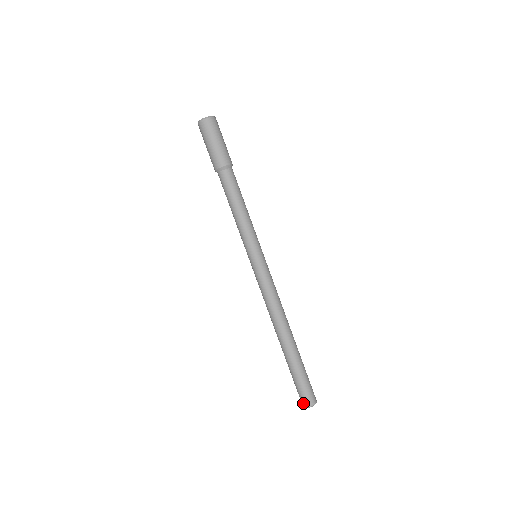
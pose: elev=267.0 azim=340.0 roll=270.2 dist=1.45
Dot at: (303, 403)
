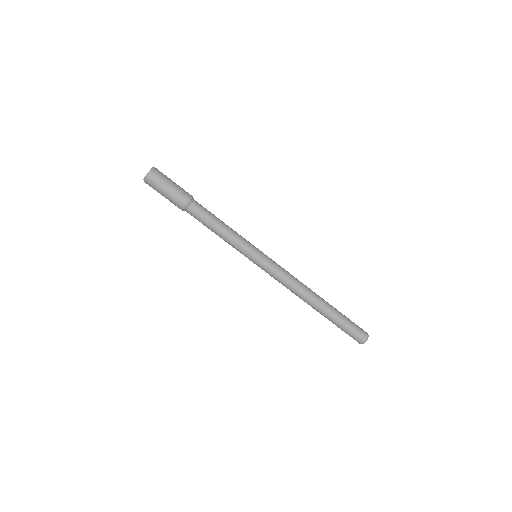
Dot at: (359, 342)
